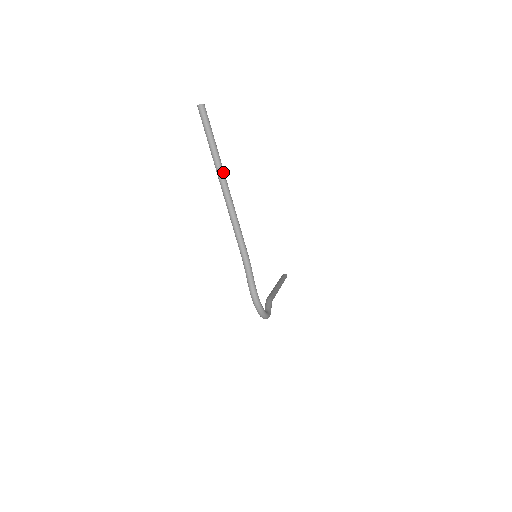
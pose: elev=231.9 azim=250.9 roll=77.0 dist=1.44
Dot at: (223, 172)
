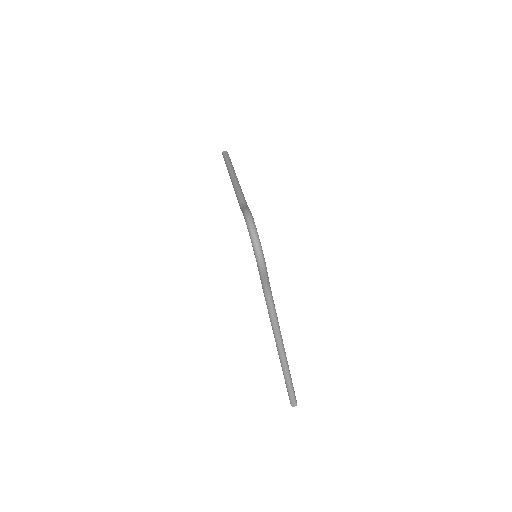
Dot at: (234, 171)
